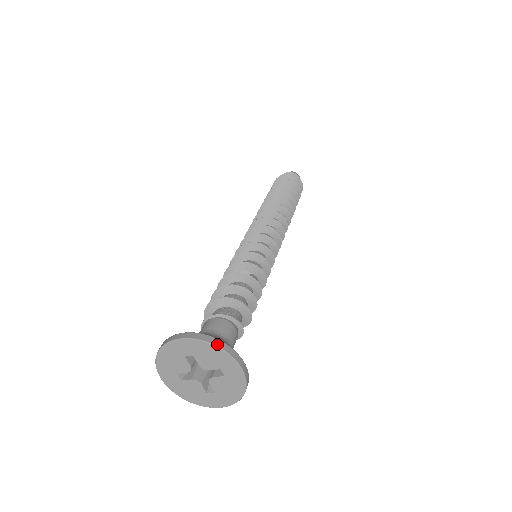
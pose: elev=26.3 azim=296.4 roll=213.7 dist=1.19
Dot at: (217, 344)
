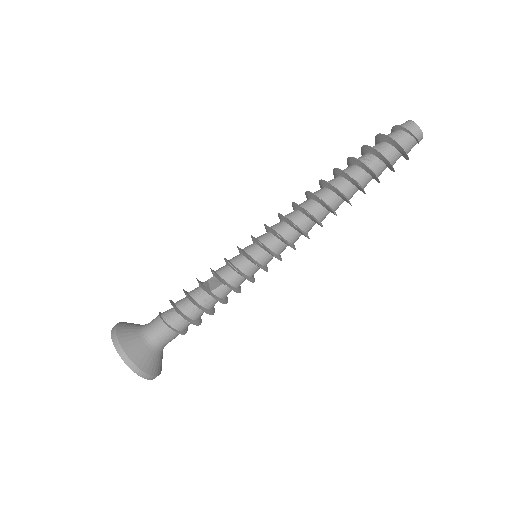
Dot at: (120, 353)
